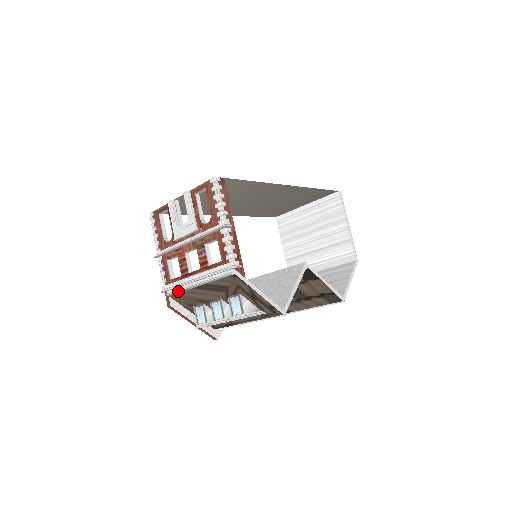
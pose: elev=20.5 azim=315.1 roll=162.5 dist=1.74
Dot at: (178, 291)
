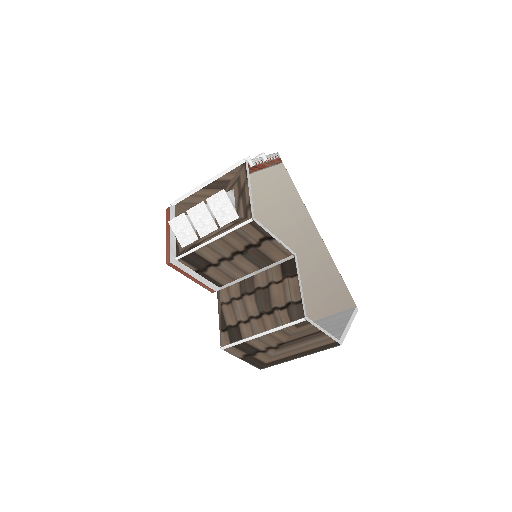
Dot at: (188, 193)
